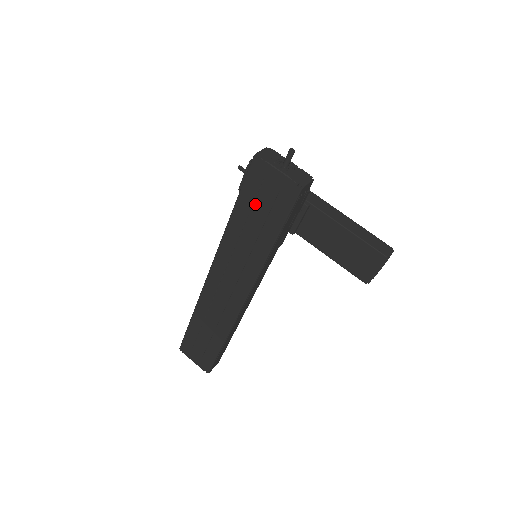
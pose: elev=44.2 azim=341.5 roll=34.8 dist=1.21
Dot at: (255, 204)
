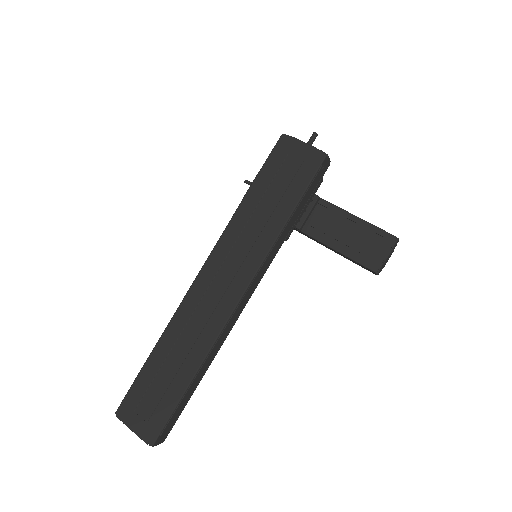
Dot at: (275, 179)
